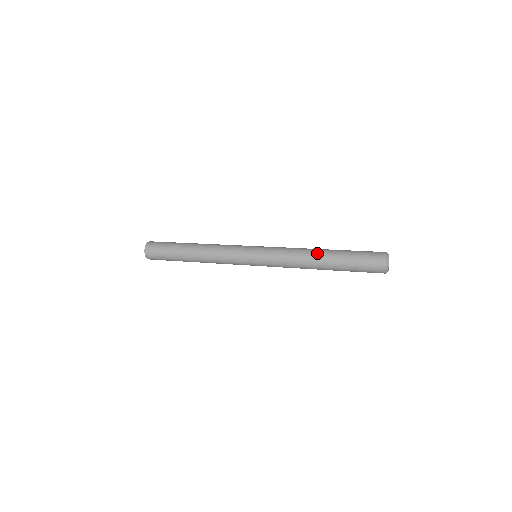
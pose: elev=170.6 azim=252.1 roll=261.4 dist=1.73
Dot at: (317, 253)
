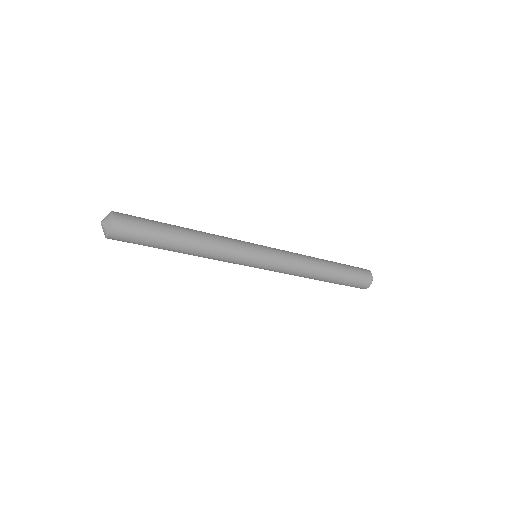
Dot at: (322, 263)
